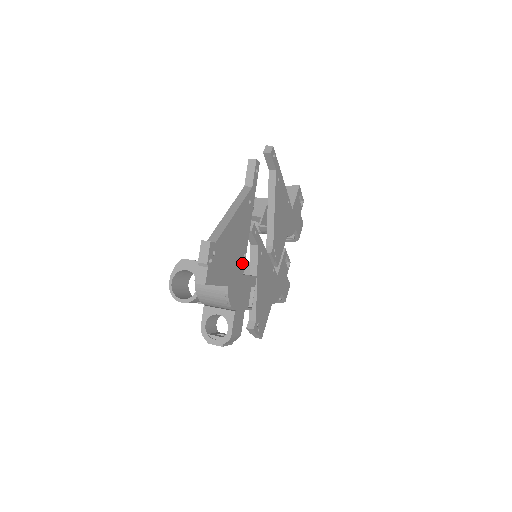
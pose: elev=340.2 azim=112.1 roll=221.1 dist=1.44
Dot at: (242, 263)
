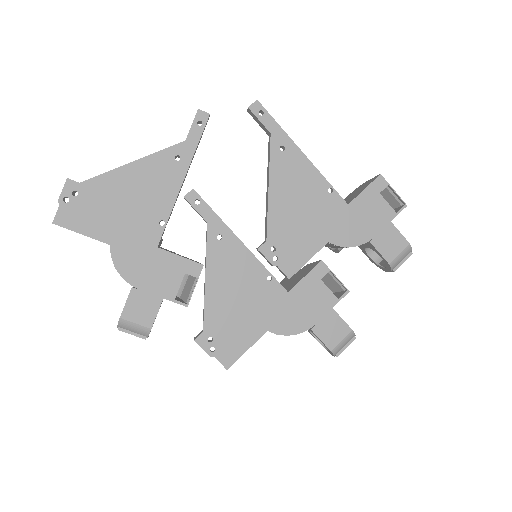
Dot at: (155, 231)
